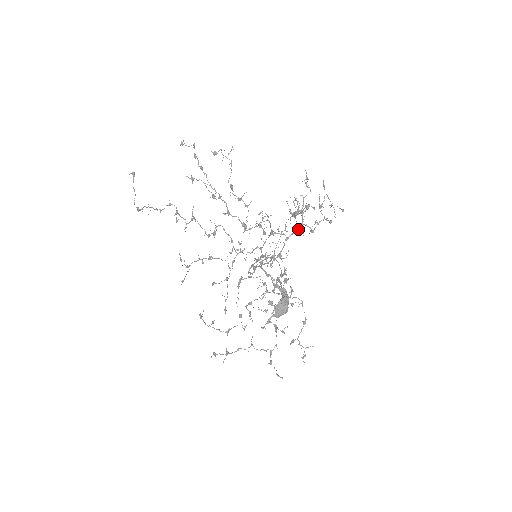
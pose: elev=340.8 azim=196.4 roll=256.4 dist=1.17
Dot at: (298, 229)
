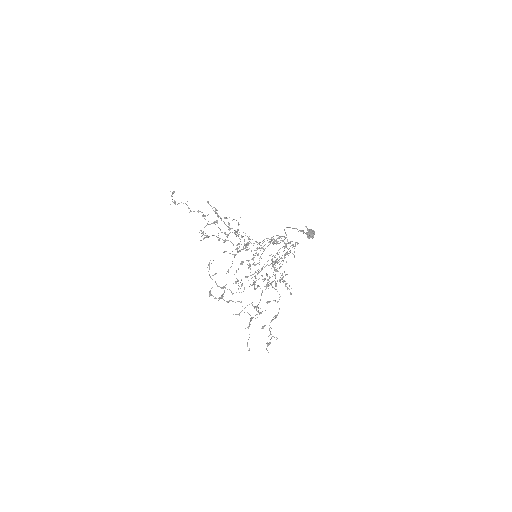
Dot at: (275, 270)
